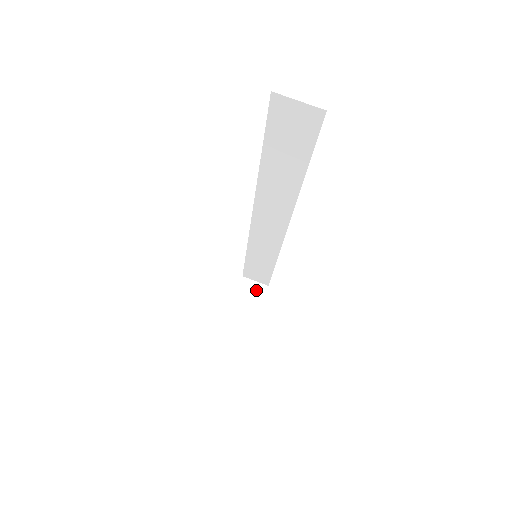
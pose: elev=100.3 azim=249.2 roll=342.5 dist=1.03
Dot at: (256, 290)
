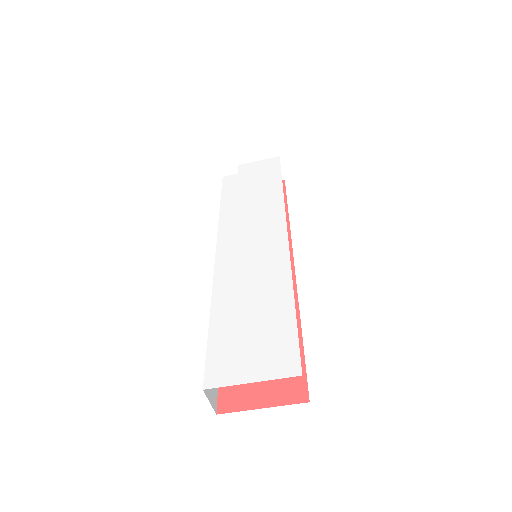
Dot at: occluded
